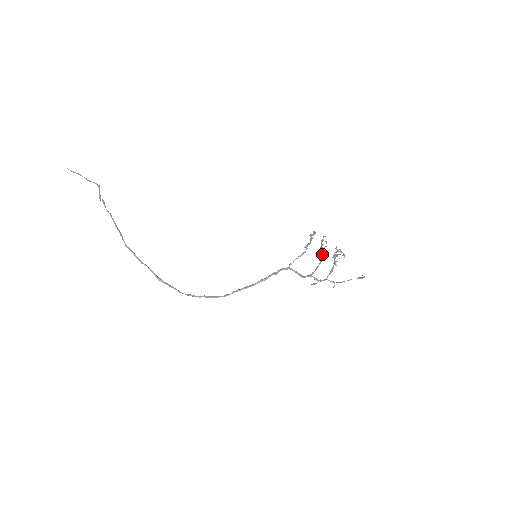
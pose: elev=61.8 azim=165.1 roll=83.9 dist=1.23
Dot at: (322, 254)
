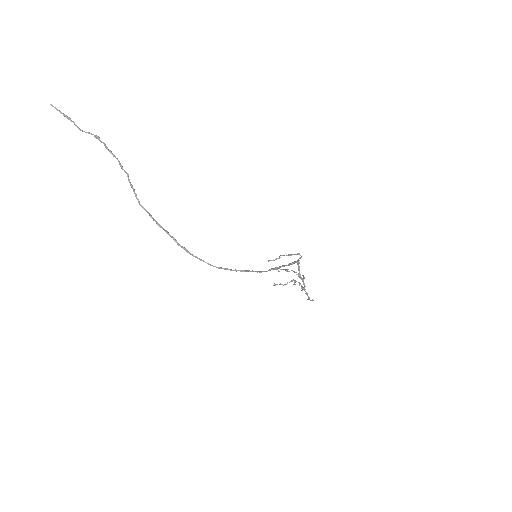
Dot at: (294, 271)
